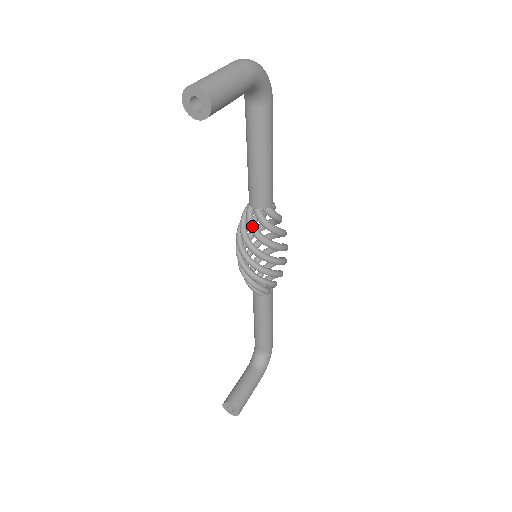
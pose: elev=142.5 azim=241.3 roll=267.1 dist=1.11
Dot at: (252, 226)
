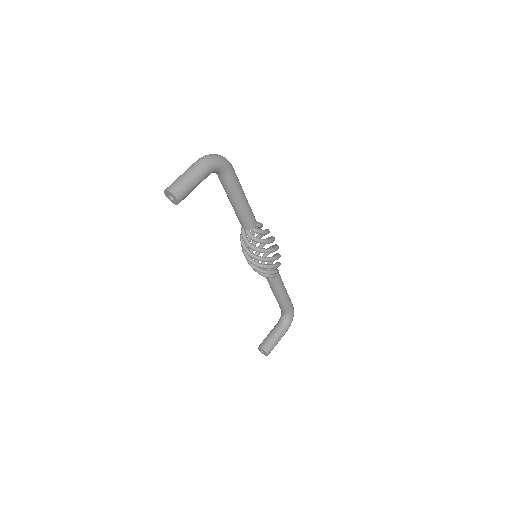
Dot at: (245, 240)
